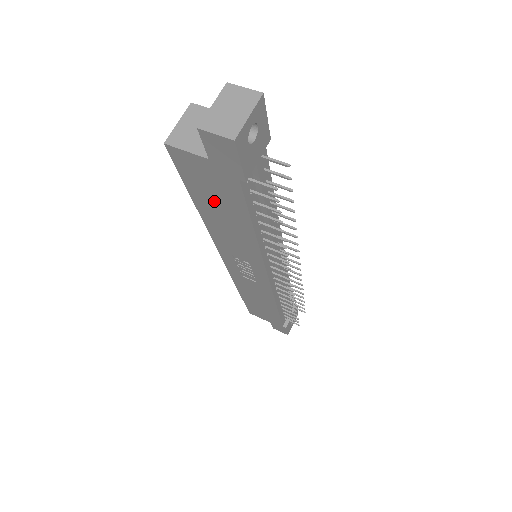
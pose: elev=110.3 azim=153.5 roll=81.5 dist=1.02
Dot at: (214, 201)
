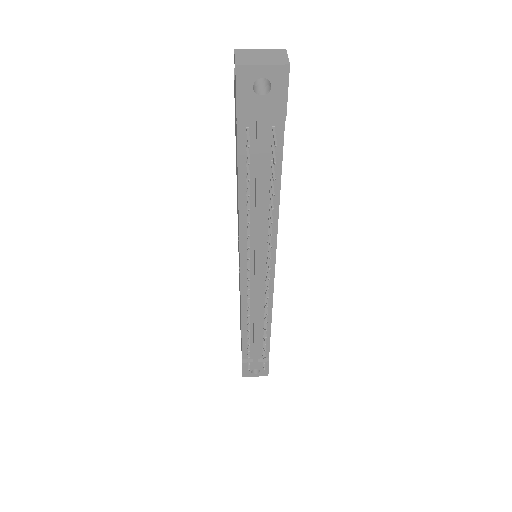
Dot at: occluded
